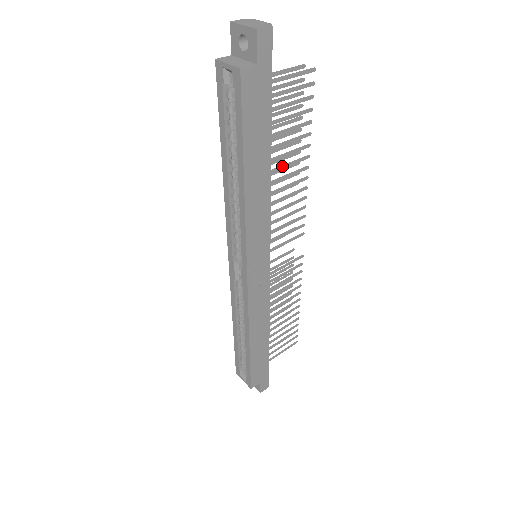
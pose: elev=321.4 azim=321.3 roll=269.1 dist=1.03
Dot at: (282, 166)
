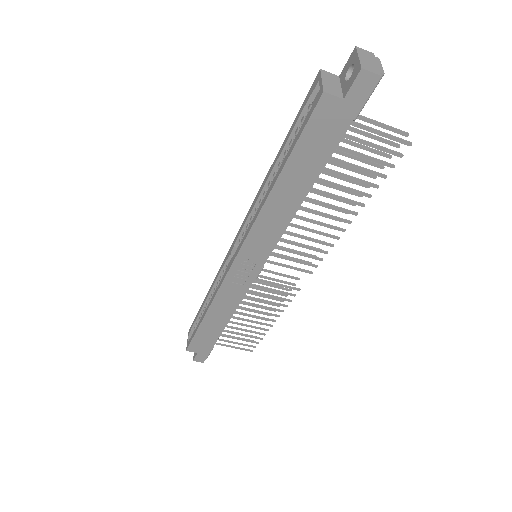
Dot at: (324, 203)
